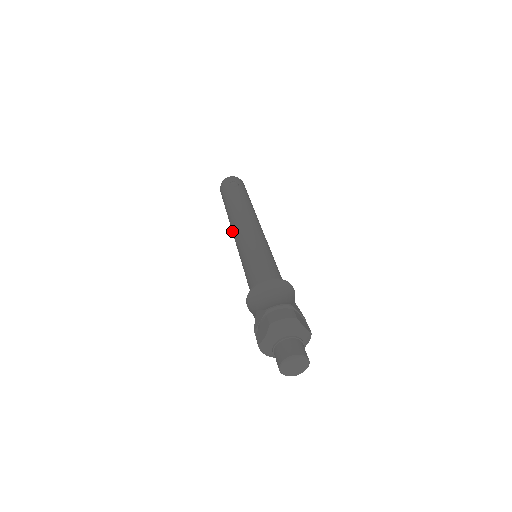
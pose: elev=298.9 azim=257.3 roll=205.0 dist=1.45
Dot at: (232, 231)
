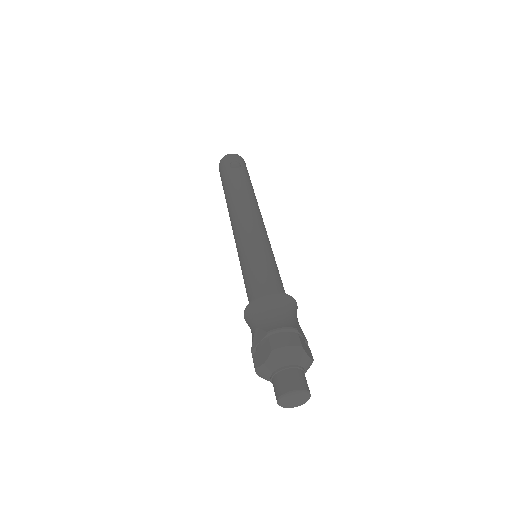
Dot at: (231, 221)
